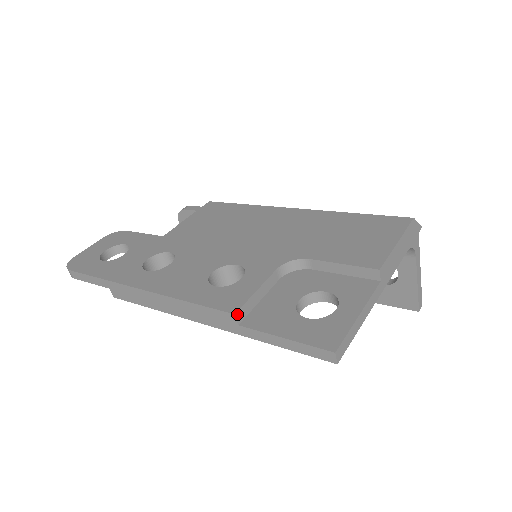
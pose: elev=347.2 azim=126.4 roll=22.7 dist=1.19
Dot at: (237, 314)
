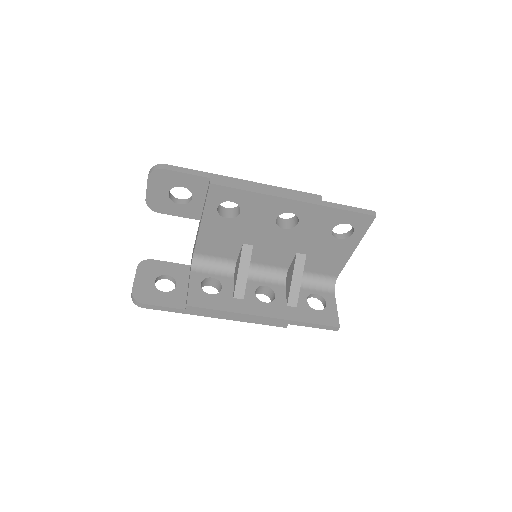
Dot at: (321, 198)
